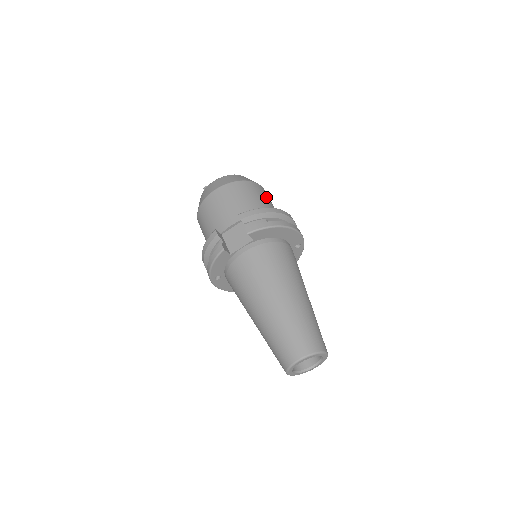
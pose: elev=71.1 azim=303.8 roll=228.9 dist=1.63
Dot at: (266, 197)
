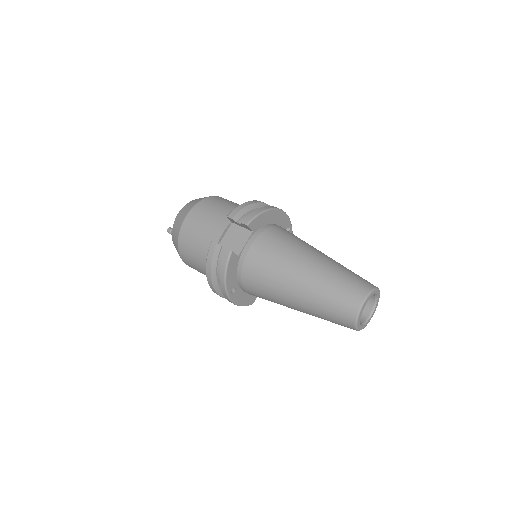
Dot at: occluded
